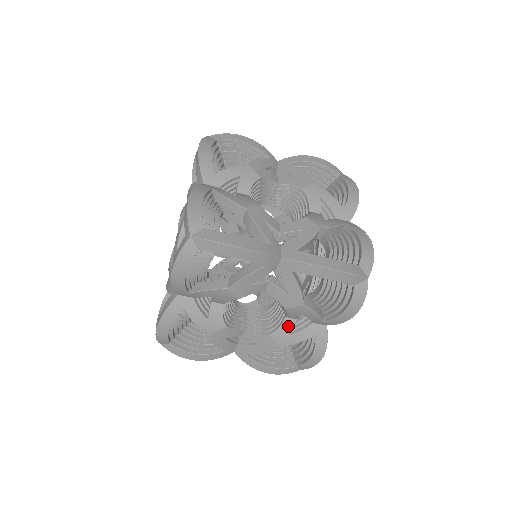
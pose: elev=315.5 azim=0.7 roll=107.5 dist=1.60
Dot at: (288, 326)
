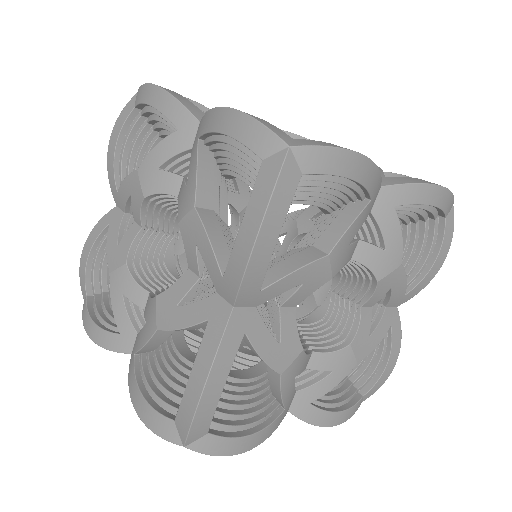
Dot at: (183, 286)
